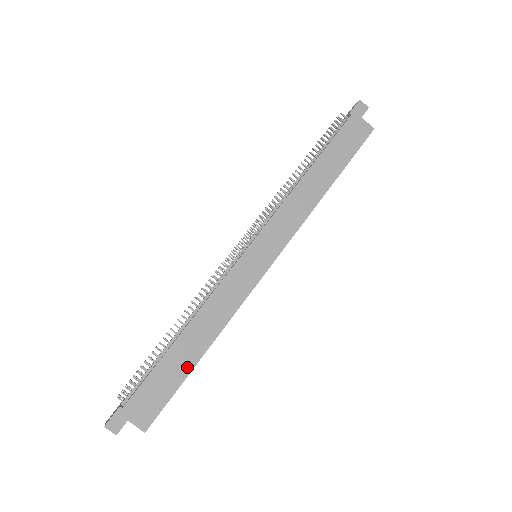
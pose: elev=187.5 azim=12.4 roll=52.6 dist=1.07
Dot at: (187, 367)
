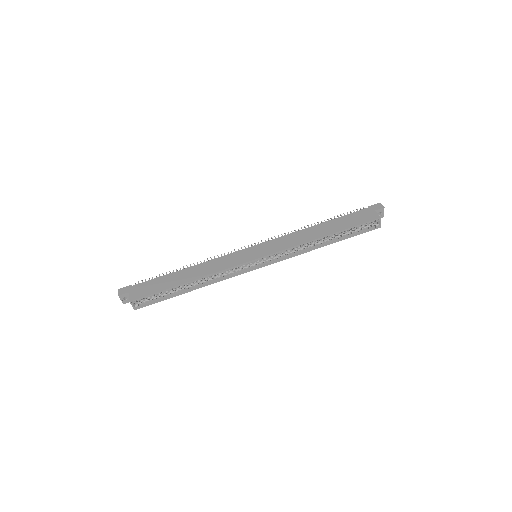
Dot at: (174, 284)
